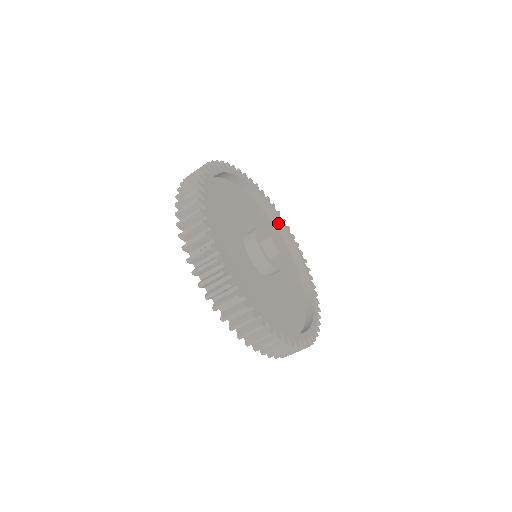
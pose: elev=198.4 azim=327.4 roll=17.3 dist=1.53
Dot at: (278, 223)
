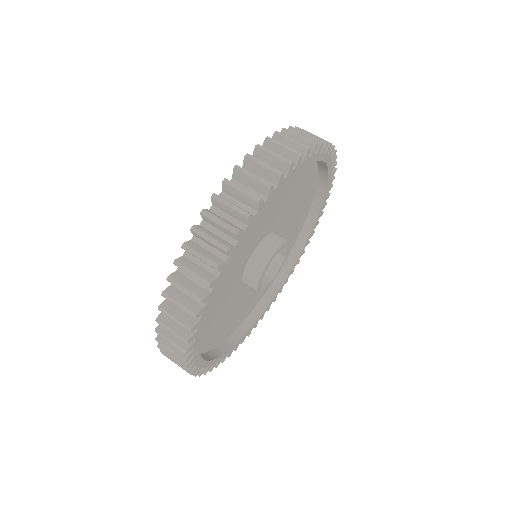
Dot at: (298, 249)
